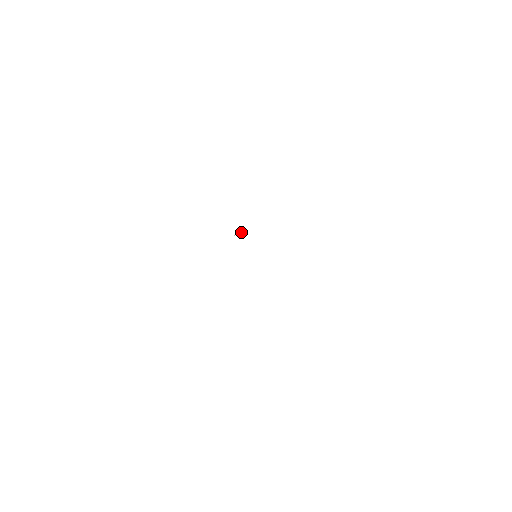
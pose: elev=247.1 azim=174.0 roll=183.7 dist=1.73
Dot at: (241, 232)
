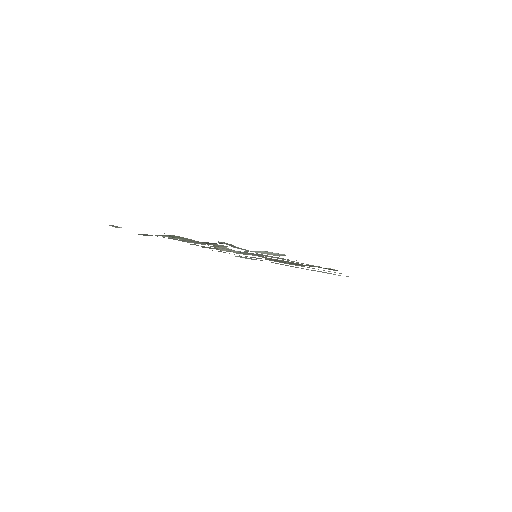
Dot at: (229, 251)
